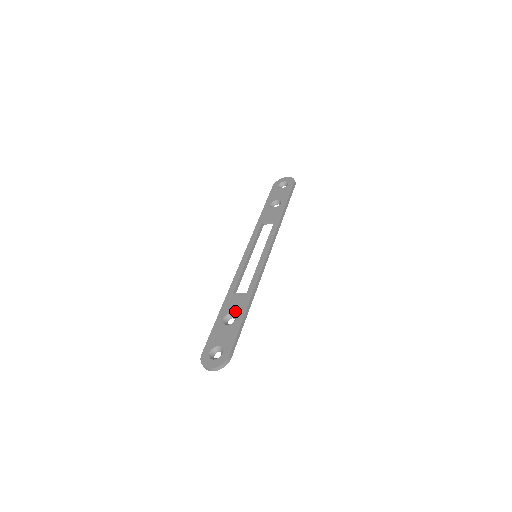
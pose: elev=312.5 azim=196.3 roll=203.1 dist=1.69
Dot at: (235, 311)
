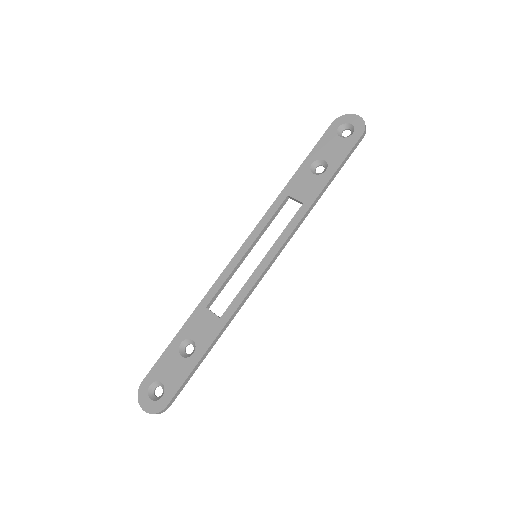
Dot at: (197, 340)
